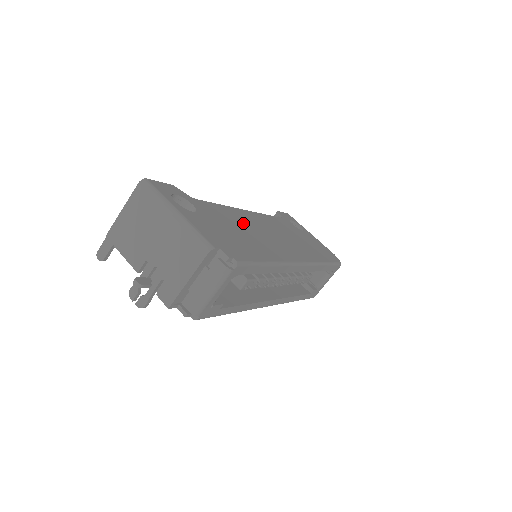
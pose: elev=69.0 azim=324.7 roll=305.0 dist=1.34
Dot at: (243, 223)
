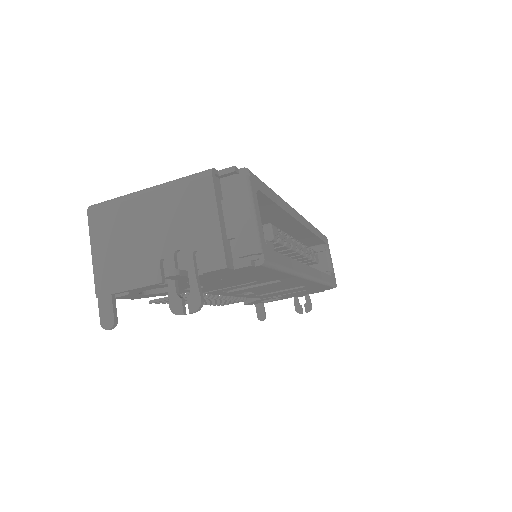
Dot at: occluded
